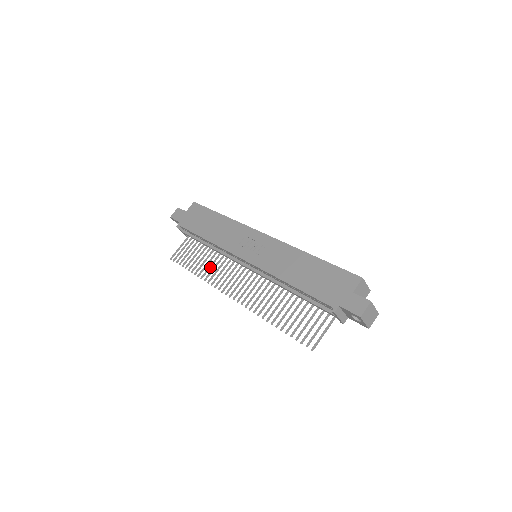
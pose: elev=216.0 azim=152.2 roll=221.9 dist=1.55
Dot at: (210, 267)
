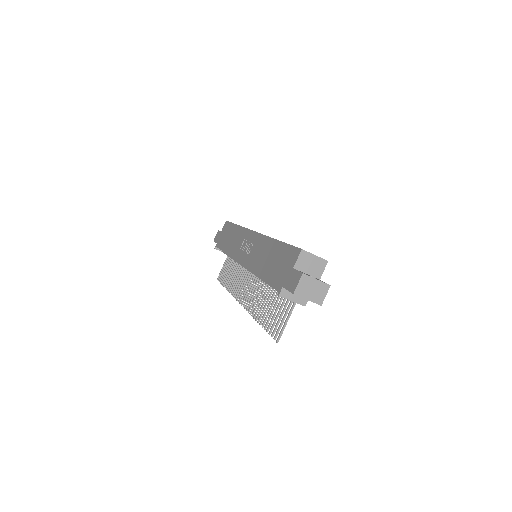
Dot at: (235, 278)
